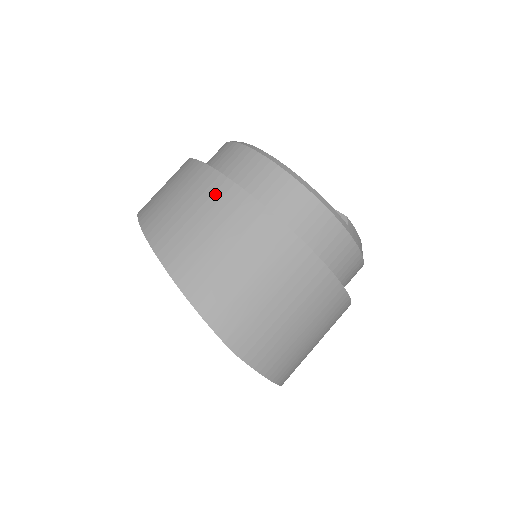
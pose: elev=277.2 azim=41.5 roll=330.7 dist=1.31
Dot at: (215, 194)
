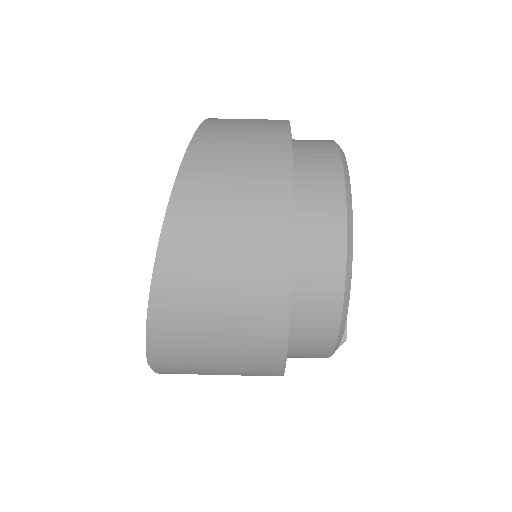
Dot at: (266, 245)
